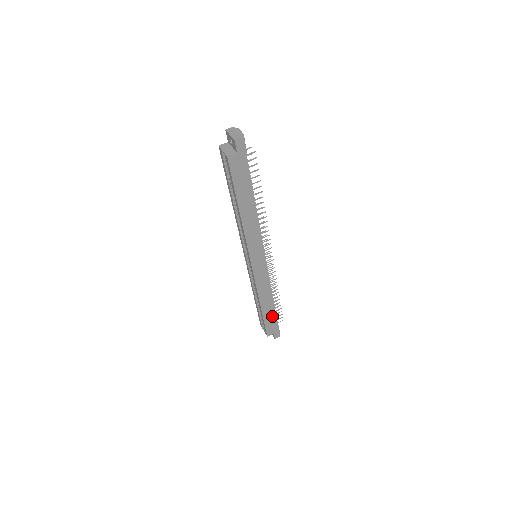
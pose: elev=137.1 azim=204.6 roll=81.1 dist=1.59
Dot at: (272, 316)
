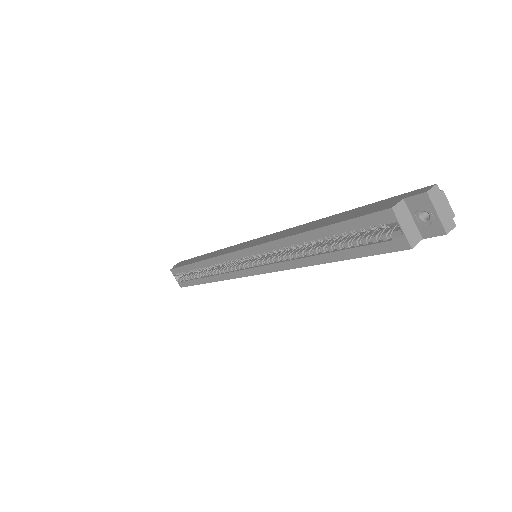
Dot at: occluded
